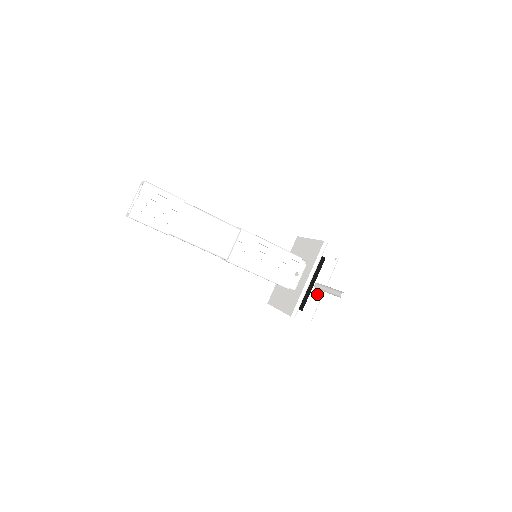
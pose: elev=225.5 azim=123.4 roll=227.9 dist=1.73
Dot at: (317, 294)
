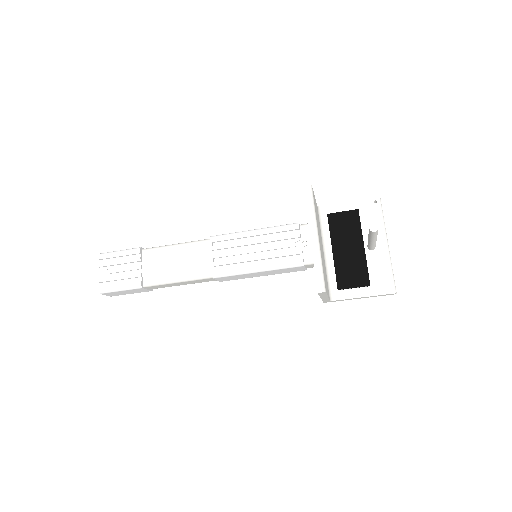
Dot at: (379, 256)
